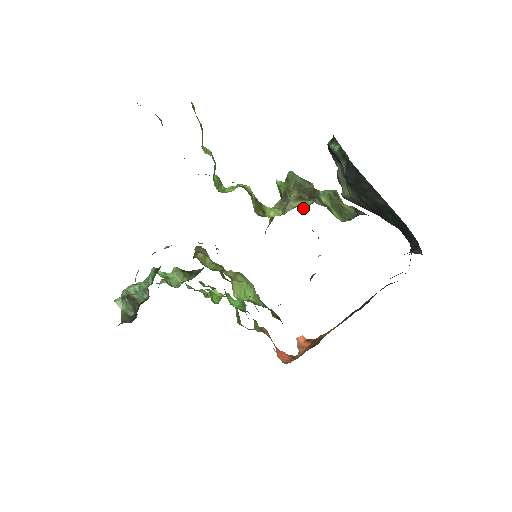
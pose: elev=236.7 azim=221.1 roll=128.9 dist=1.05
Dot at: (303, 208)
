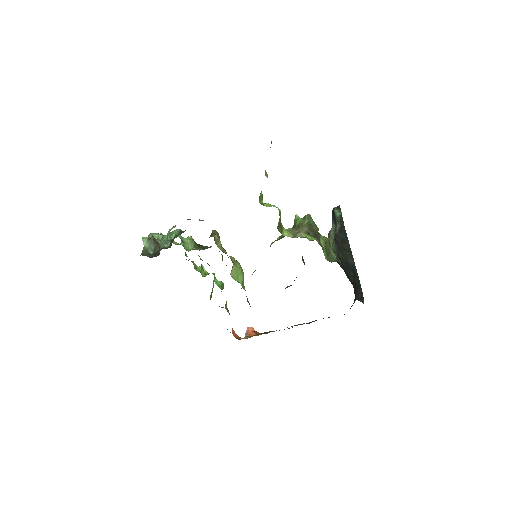
Dot at: (309, 240)
